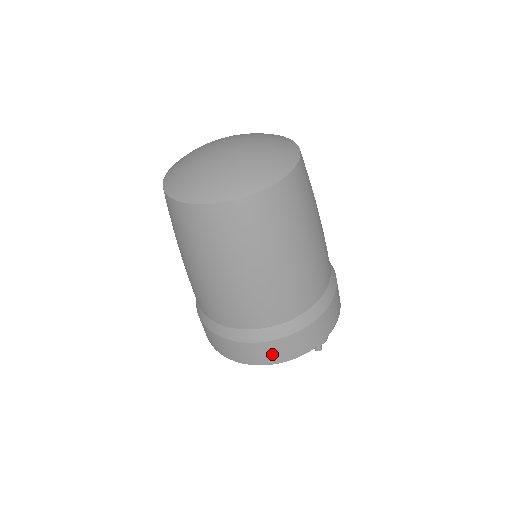
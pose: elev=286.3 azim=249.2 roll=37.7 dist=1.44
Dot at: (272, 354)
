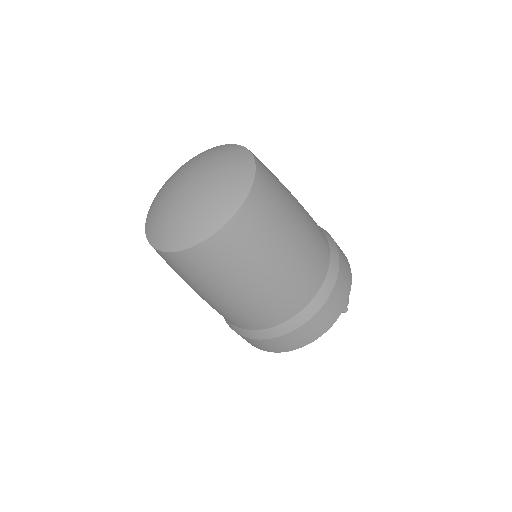
Dot at: (305, 337)
